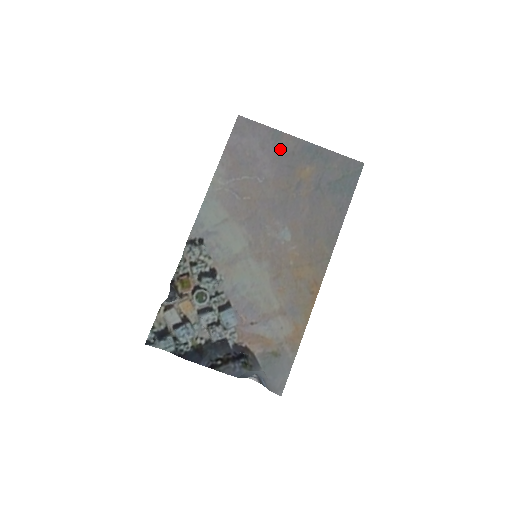
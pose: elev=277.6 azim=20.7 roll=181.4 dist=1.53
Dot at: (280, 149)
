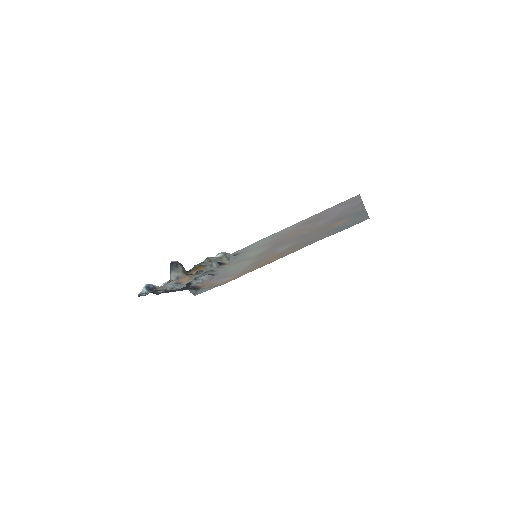
Dot at: (347, 212)
